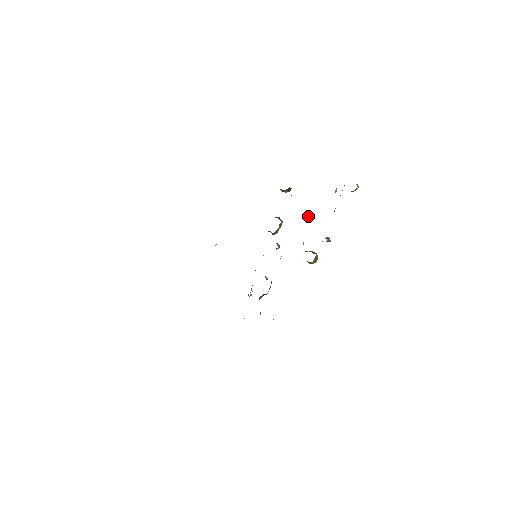
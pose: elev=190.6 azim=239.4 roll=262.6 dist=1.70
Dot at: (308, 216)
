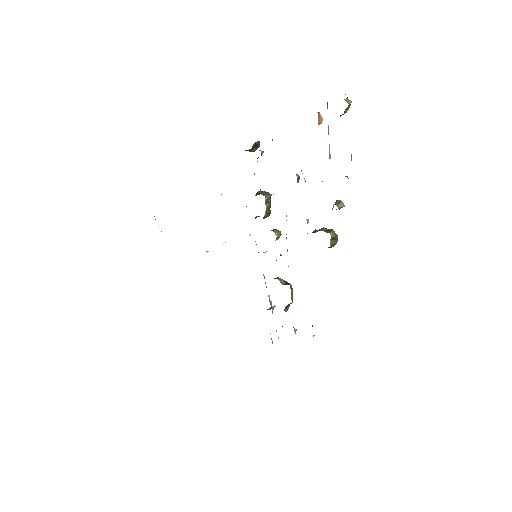
Dot at: (297, 177)
